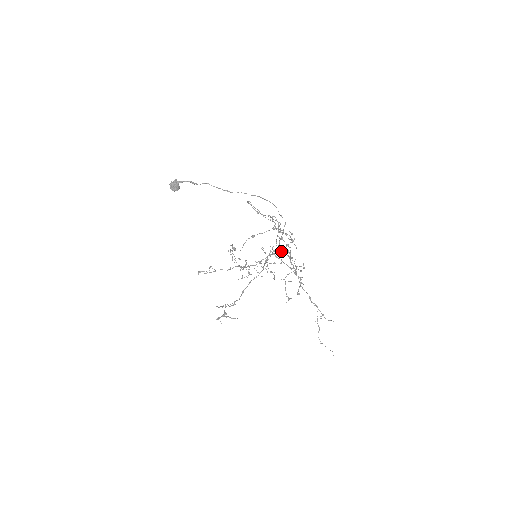
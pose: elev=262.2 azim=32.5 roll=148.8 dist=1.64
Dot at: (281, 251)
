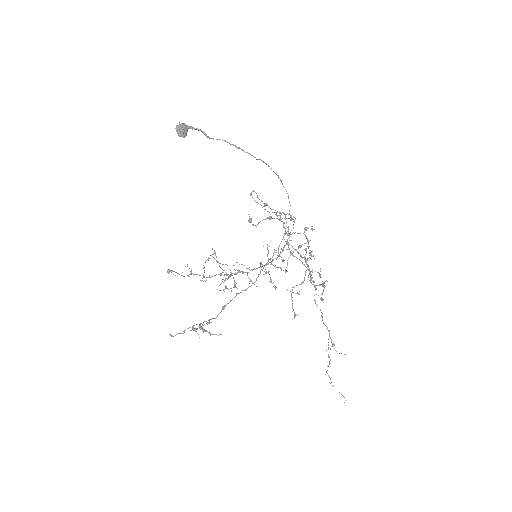
Dot at: (284, 260)
